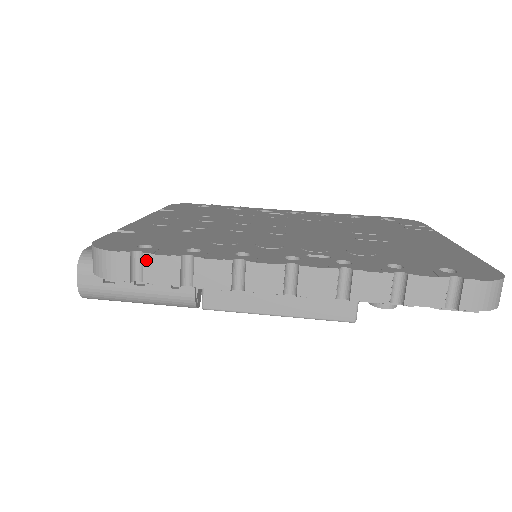
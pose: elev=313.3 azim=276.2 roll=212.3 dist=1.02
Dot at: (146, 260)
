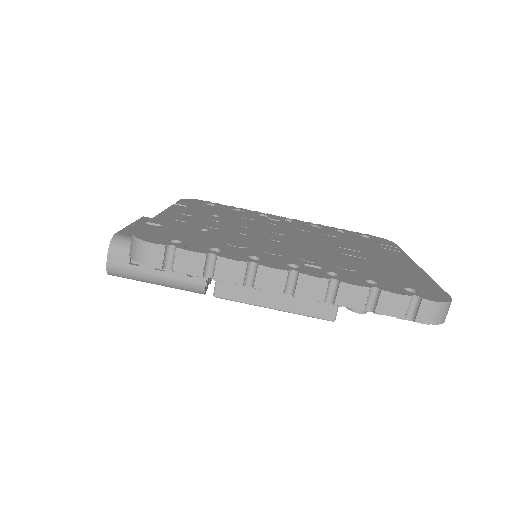
Dot at: (178, 253)
